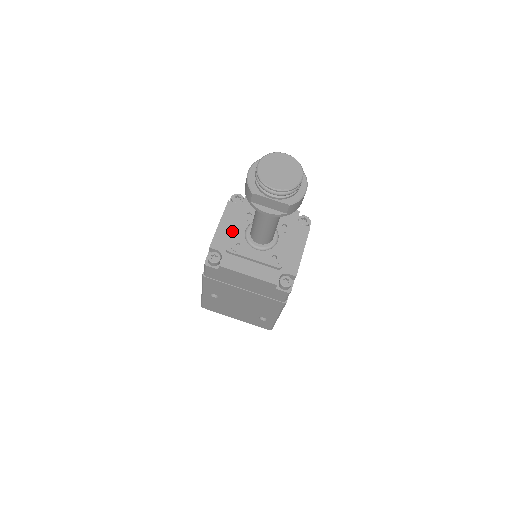
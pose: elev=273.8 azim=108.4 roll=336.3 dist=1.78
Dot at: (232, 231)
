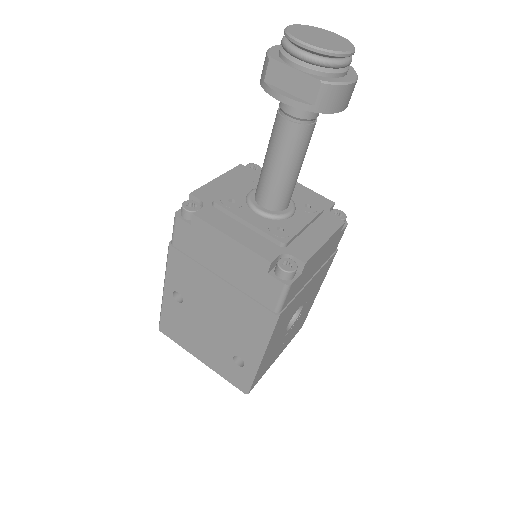
Dot at: occluded
